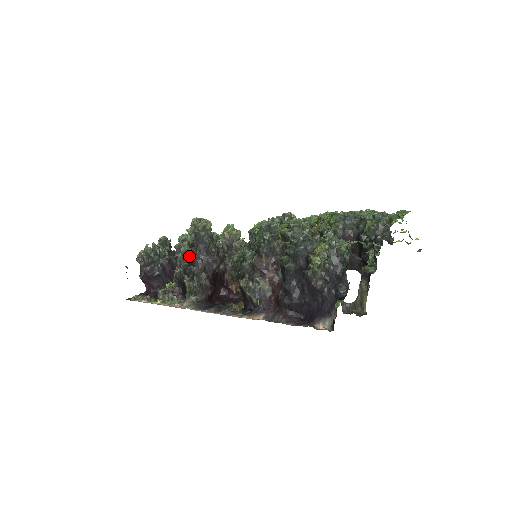
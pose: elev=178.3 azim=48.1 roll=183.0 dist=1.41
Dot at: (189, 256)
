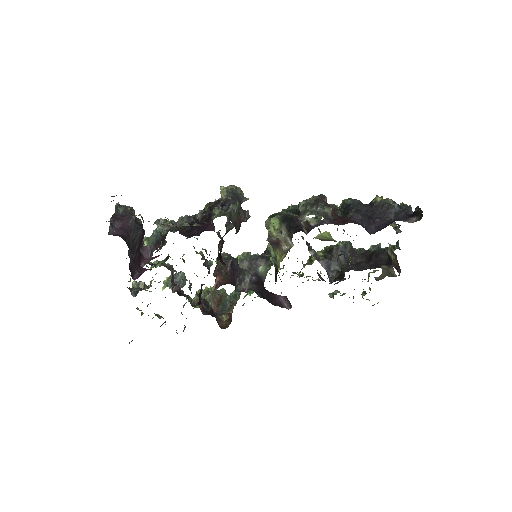
Dot at: occluded
